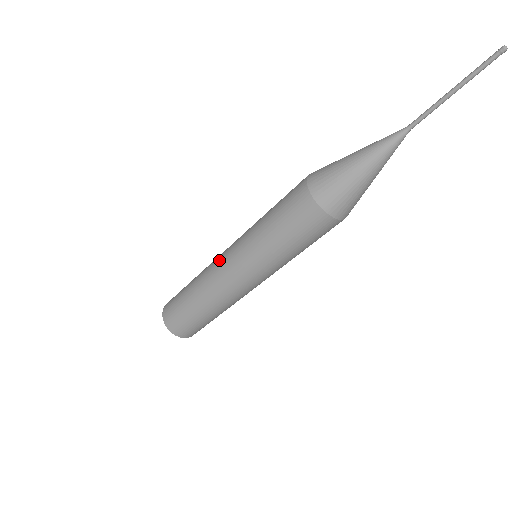
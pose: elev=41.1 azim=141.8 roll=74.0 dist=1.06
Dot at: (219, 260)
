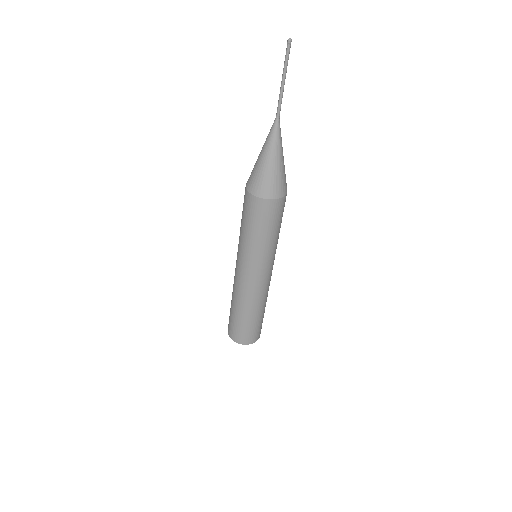
Dot at: (240, 280)
